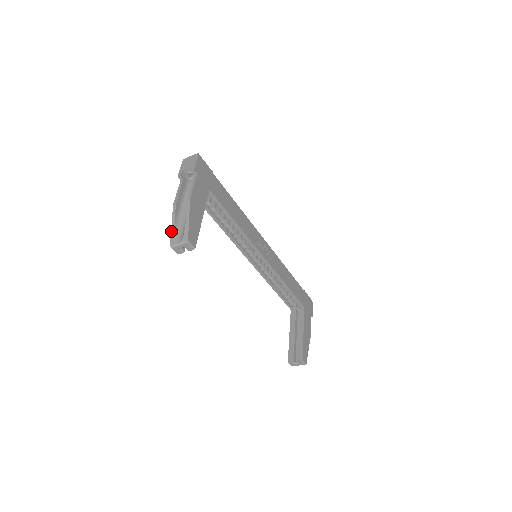
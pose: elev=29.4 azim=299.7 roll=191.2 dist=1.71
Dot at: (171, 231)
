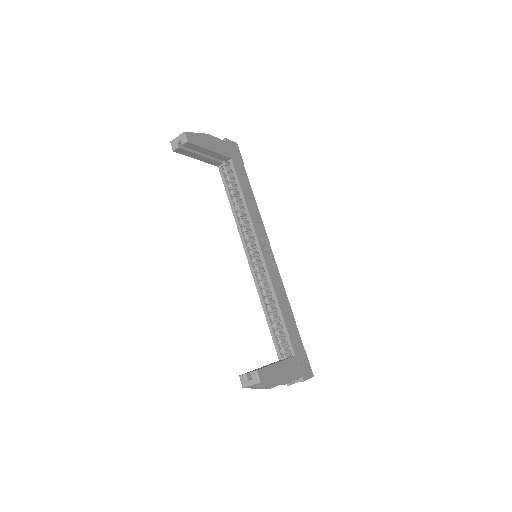
Dot at: occluded
